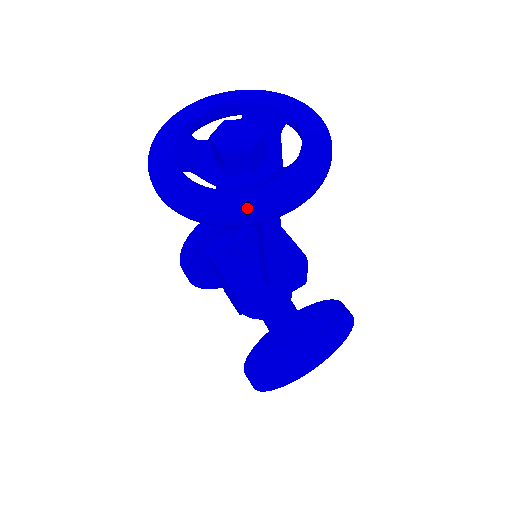
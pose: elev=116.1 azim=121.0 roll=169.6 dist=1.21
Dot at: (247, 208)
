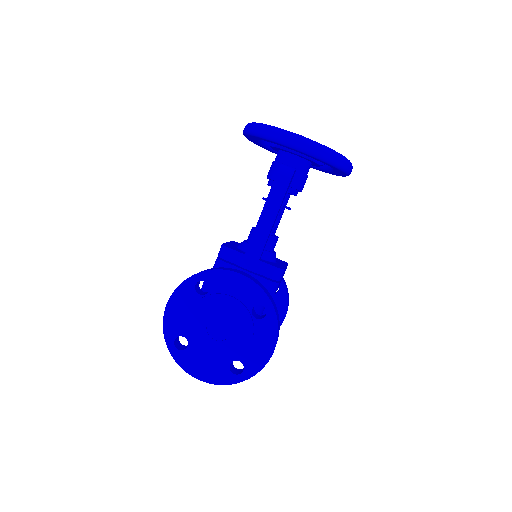
Dot at: (275, 127)
